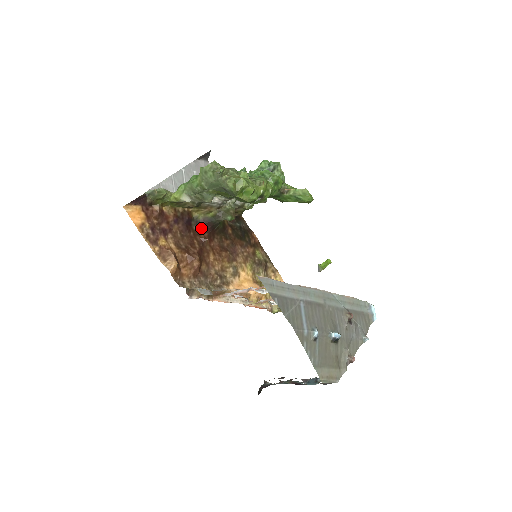
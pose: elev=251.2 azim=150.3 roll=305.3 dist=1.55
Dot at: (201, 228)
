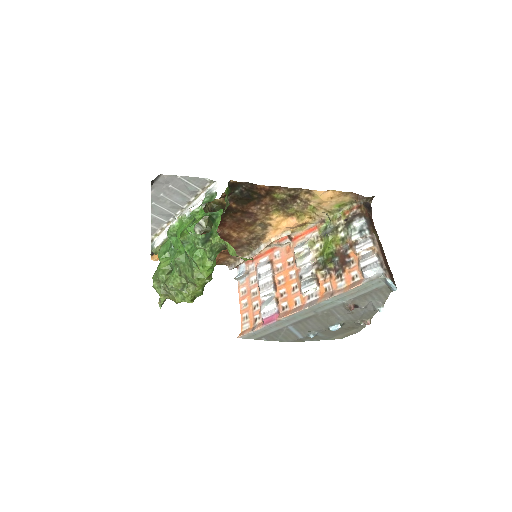
Dot at: occluded
